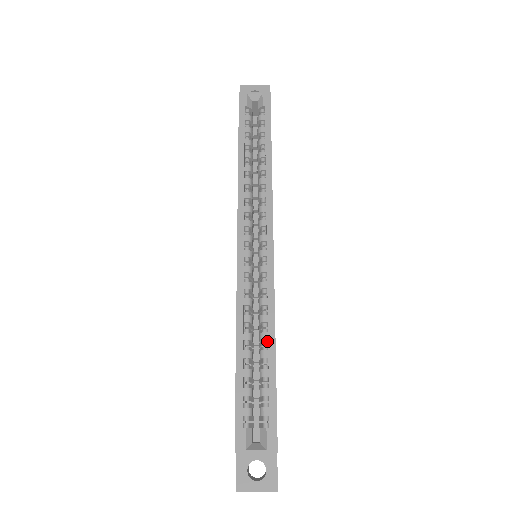
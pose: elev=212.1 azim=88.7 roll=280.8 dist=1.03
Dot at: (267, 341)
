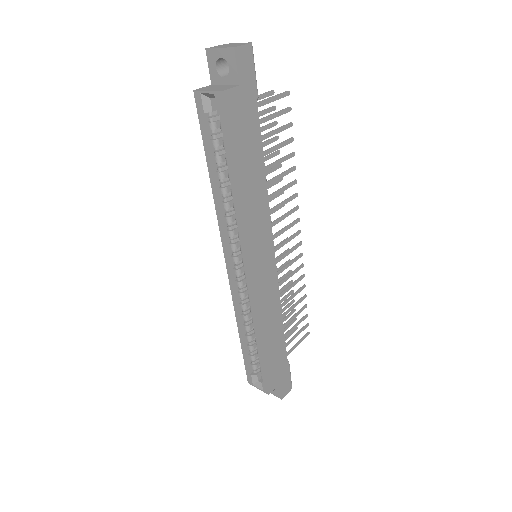
Dot at: occluded
